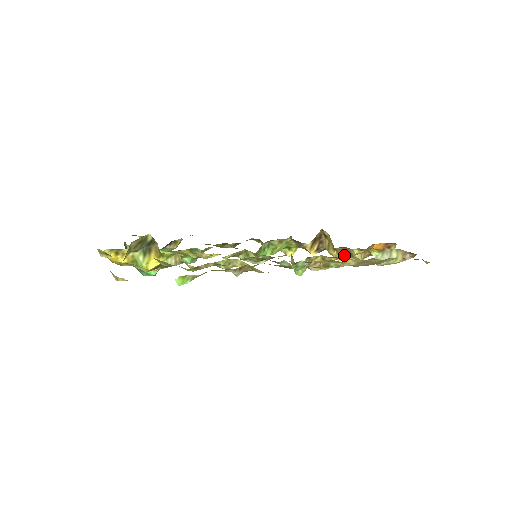
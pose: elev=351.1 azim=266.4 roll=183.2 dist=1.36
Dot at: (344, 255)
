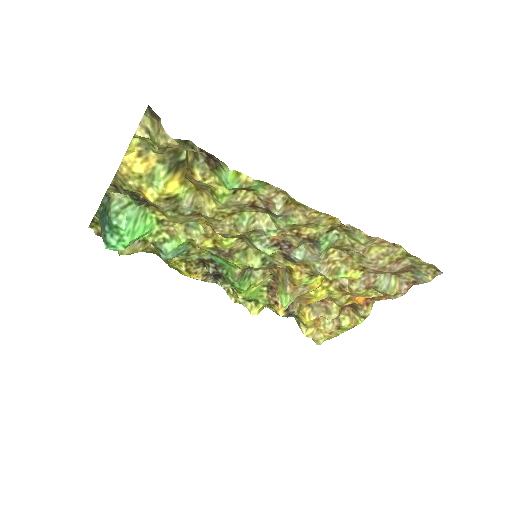
Dot at: (318, 314)
